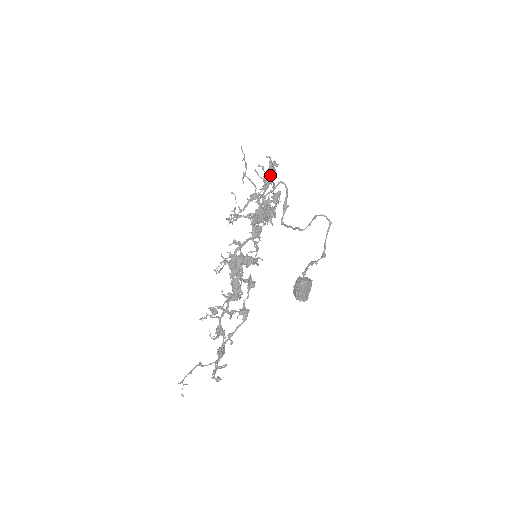
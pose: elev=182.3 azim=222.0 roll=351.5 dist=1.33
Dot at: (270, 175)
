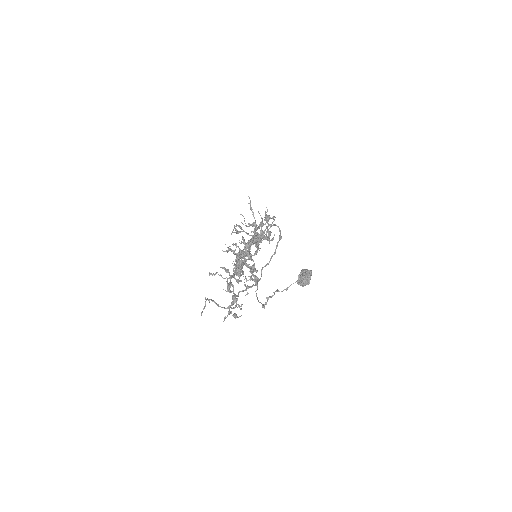
Dot at: (268, 219)
